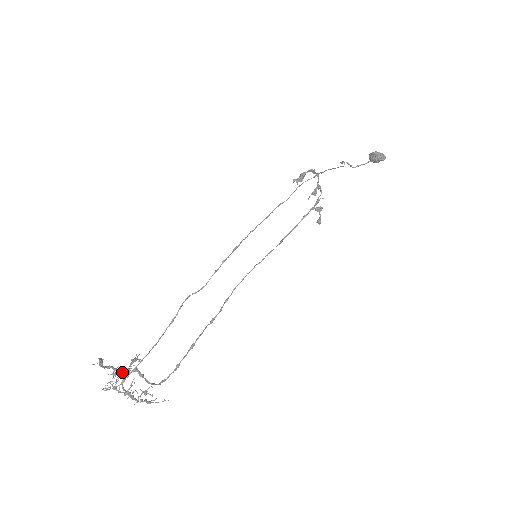
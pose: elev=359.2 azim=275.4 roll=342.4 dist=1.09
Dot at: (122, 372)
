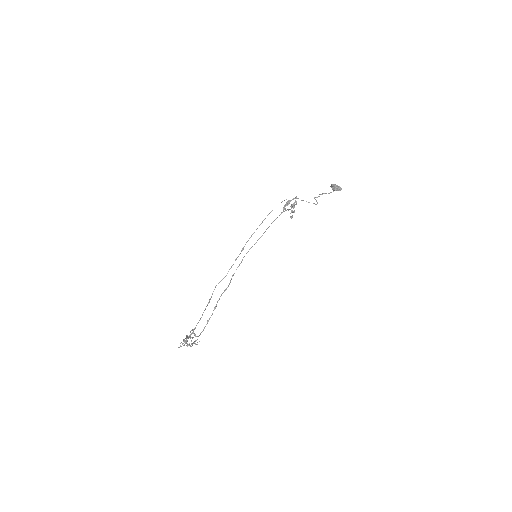
Dot at: occluded
